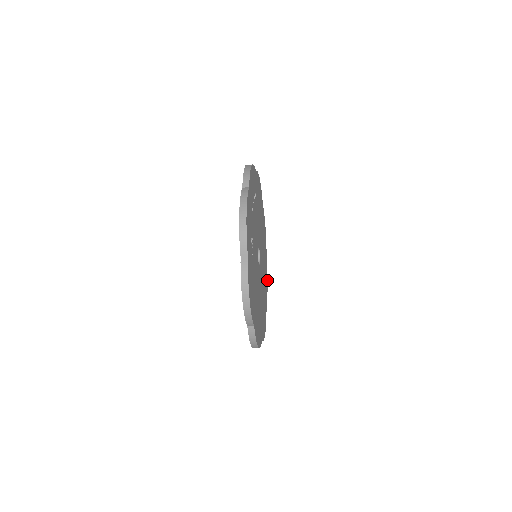
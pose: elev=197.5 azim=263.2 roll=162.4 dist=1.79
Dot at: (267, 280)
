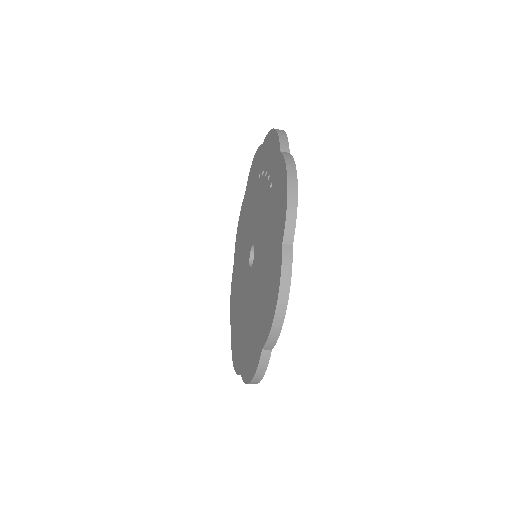
Dot at: occluded
